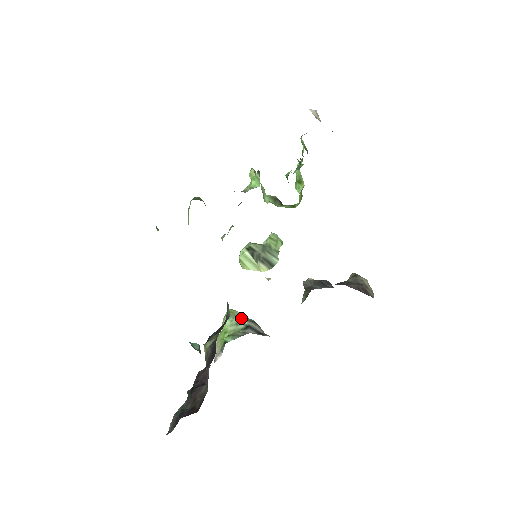
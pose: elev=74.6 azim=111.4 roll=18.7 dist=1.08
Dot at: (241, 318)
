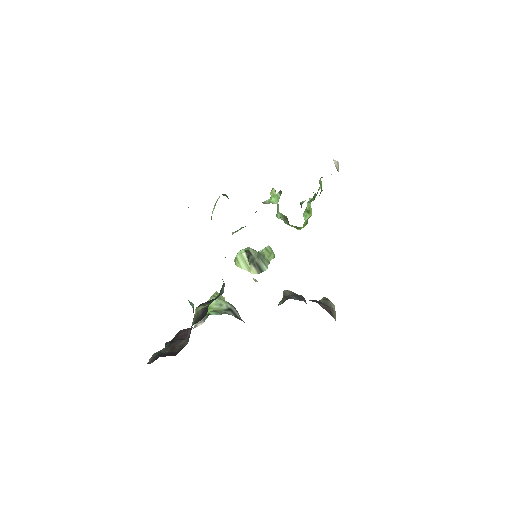
Dot at: (226, 301)
